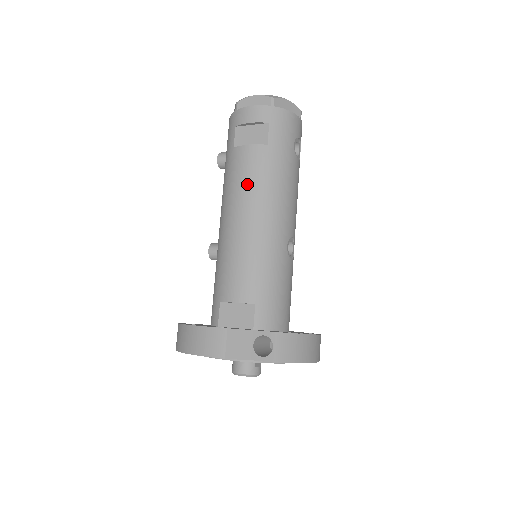
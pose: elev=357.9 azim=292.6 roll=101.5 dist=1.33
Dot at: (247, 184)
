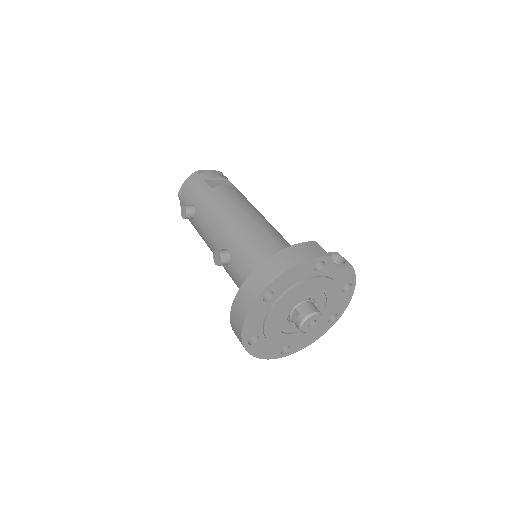
Dot at: (240, 200)
